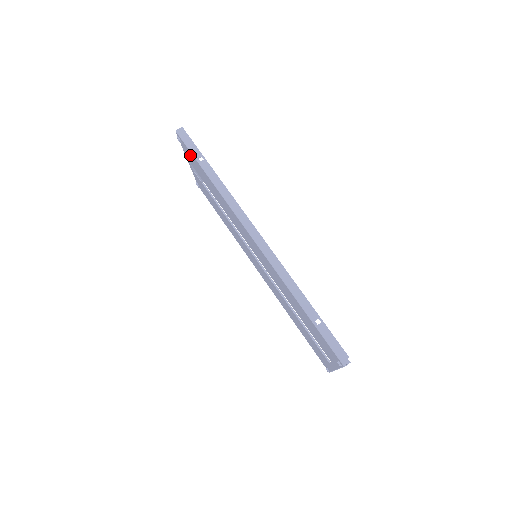
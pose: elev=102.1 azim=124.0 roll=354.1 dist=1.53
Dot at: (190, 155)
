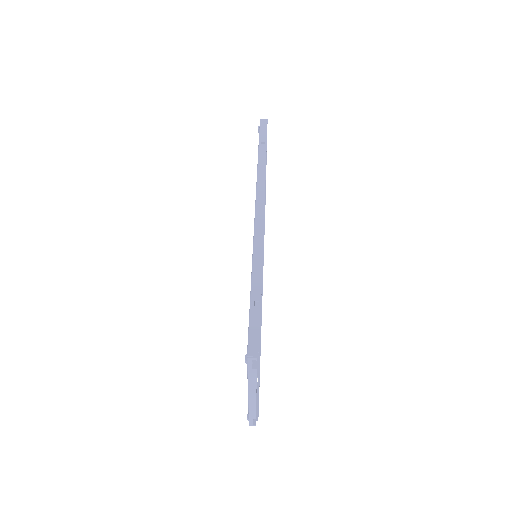
Dot at: occluded
